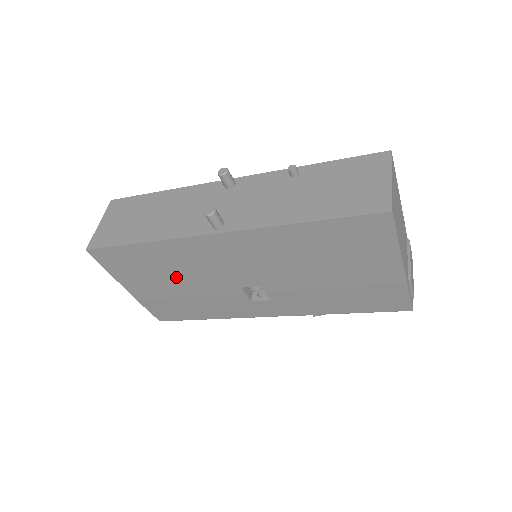
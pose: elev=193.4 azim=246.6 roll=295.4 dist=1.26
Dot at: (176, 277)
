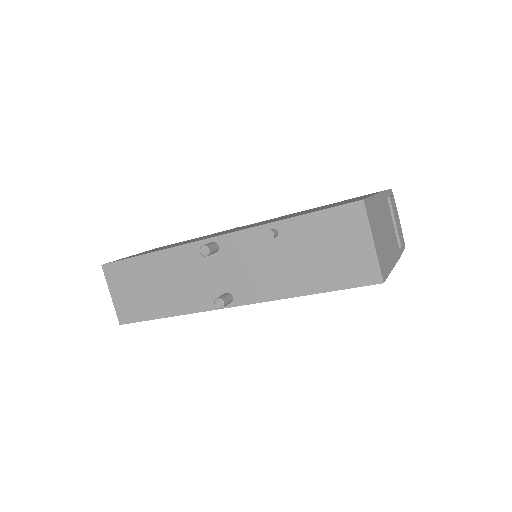
Dot at: occluded
